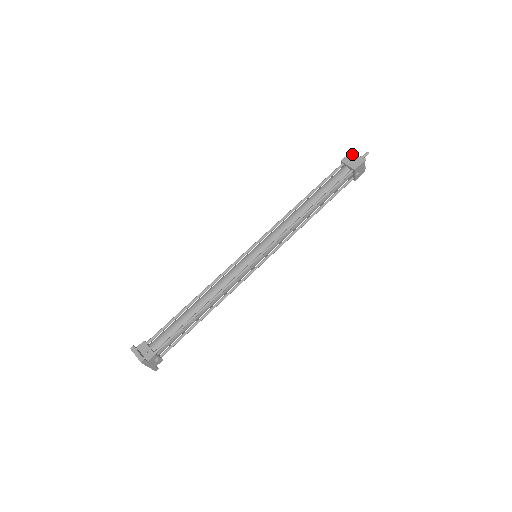
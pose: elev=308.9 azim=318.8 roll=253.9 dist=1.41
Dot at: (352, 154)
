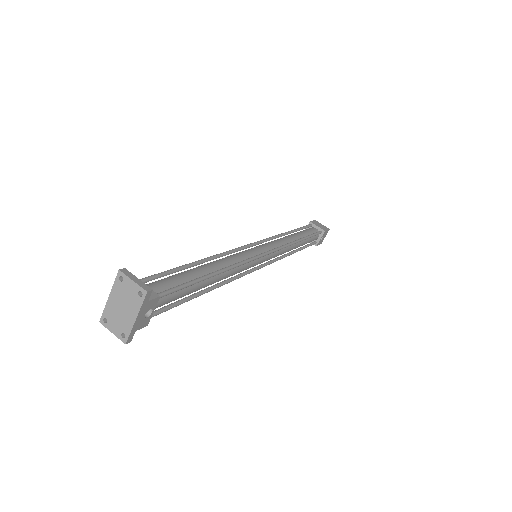
Dot at: (317, 221)
